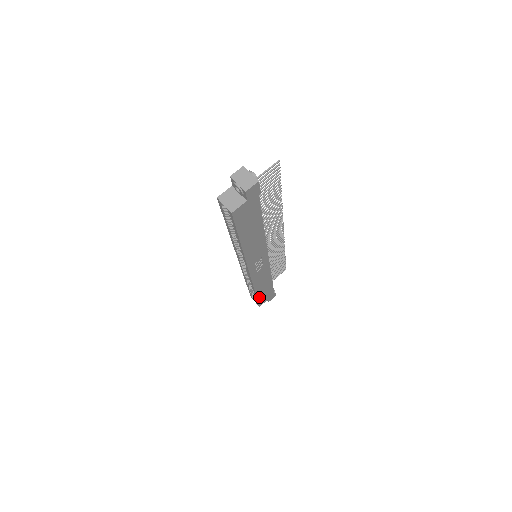
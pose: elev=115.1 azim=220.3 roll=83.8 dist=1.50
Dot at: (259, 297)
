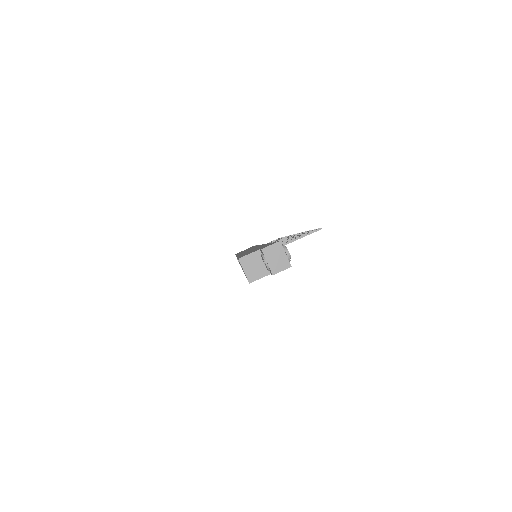
Dot at: occluded
